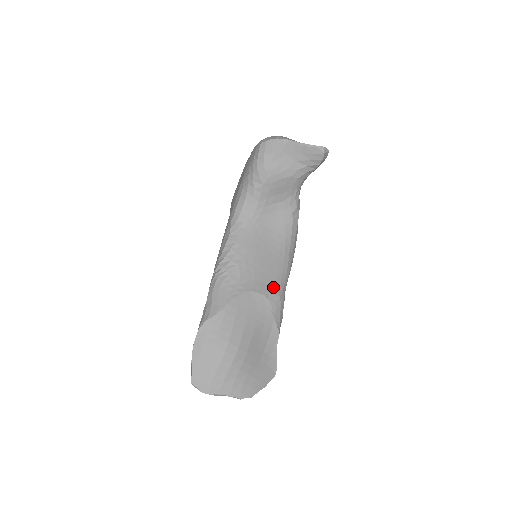
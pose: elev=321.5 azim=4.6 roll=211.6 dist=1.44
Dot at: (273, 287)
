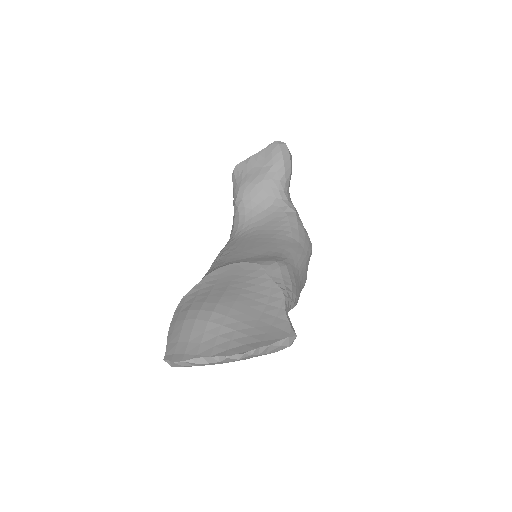
Dot at: (268, 258)
